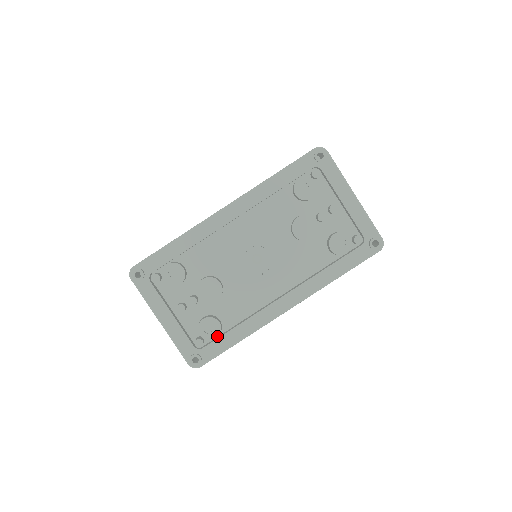
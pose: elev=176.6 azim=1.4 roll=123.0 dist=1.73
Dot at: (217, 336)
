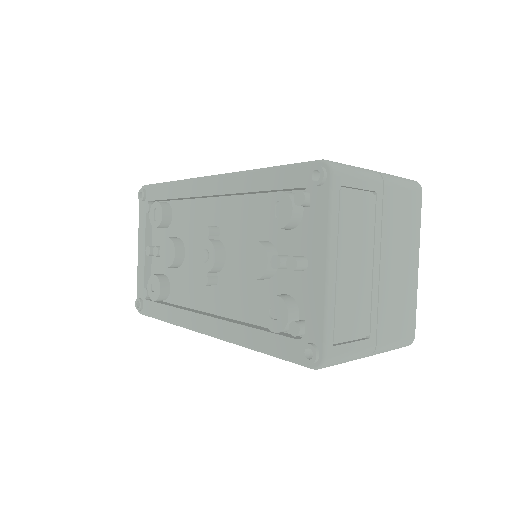
Dot at: (155, 300)
